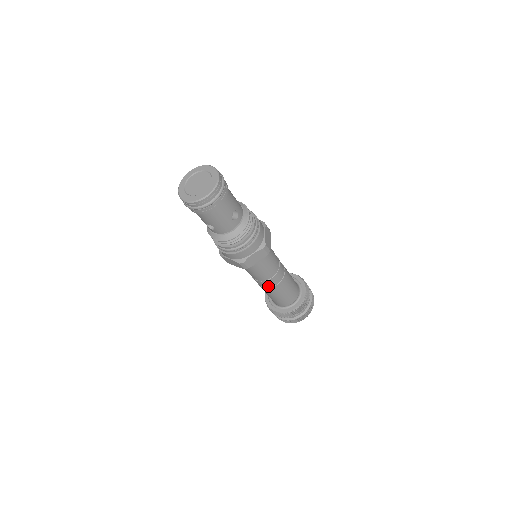
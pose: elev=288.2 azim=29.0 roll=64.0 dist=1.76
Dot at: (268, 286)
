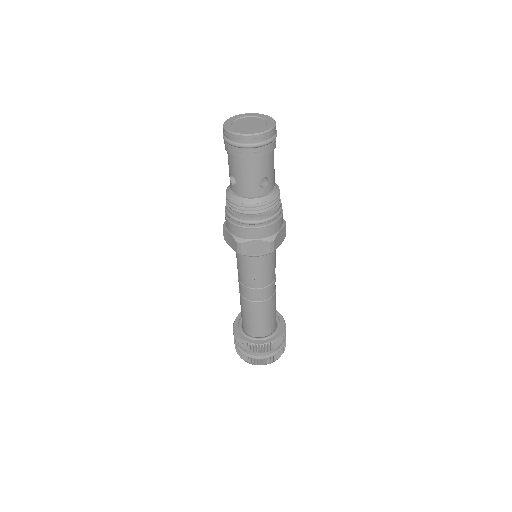
Dot at: (248, 297)
